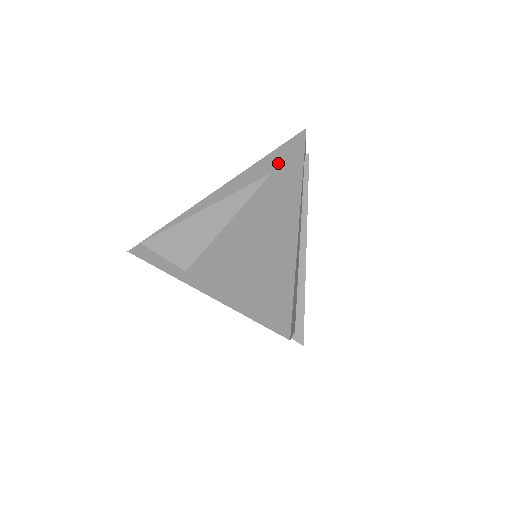
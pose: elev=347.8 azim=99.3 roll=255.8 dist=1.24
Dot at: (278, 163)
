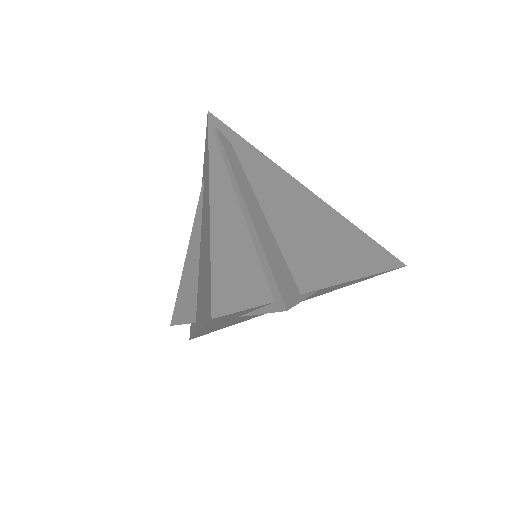
Dot at: (204, 162)
